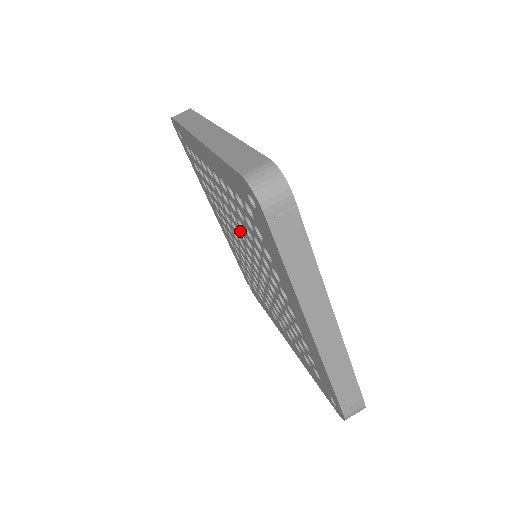
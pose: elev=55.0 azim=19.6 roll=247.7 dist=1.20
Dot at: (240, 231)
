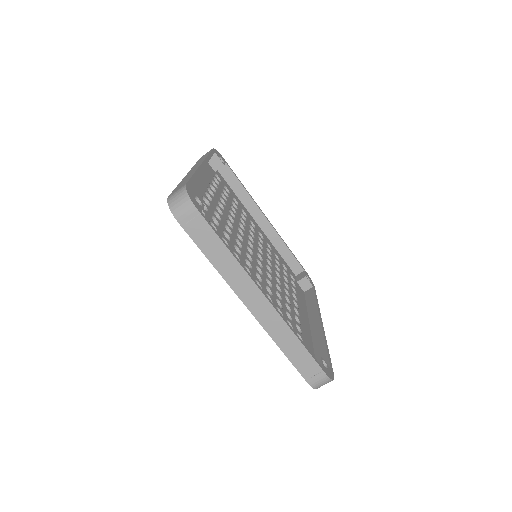
Dot at: occluded
